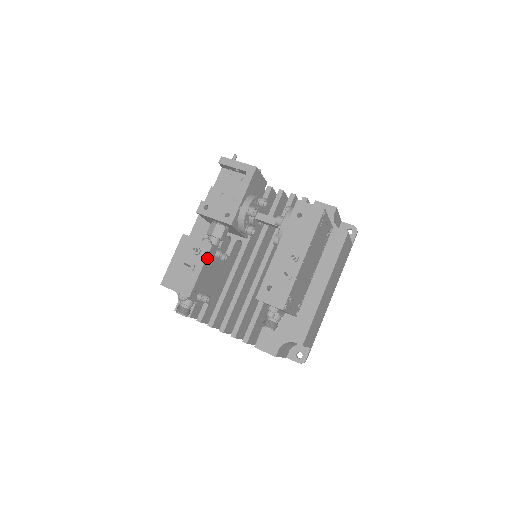
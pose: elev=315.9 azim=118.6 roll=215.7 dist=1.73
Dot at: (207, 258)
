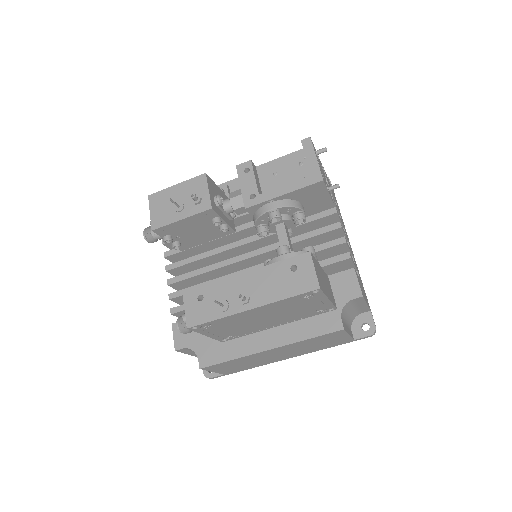
Dot at: (198, 214)
